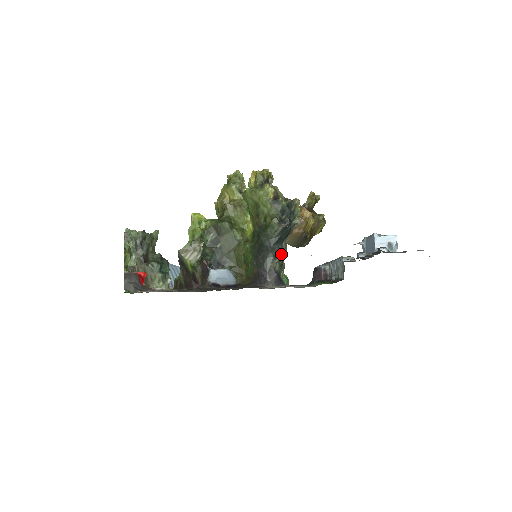
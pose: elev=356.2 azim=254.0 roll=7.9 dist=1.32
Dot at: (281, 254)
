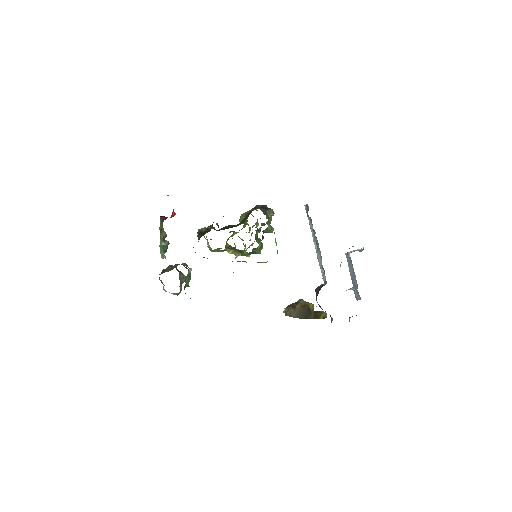
Dot at: (264, 210)
